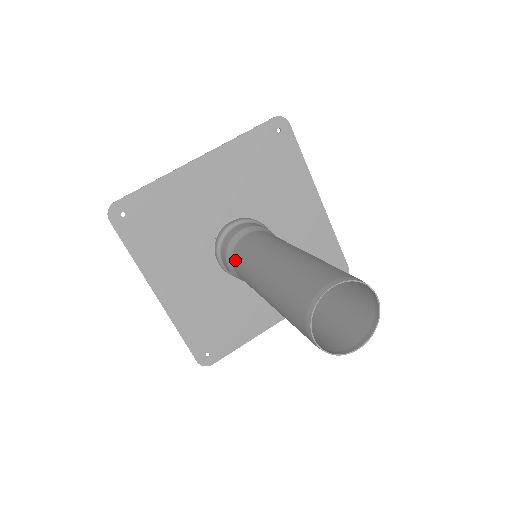
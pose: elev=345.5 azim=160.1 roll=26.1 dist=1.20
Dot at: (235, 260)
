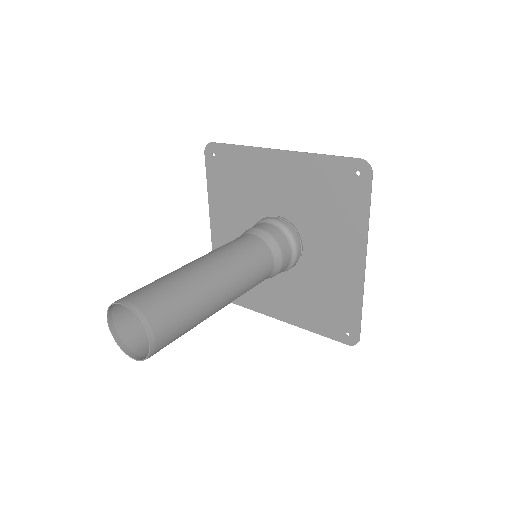
Dot at: occluded
